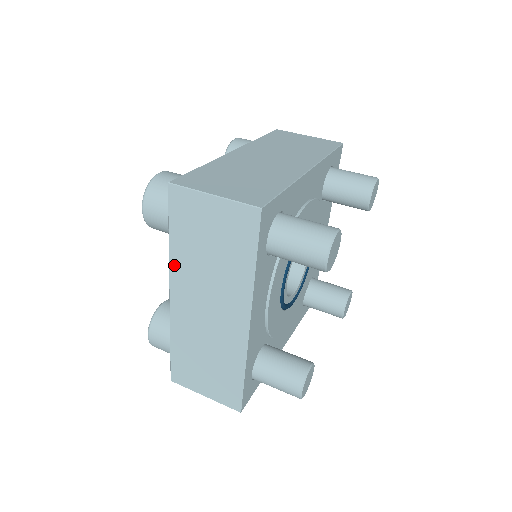
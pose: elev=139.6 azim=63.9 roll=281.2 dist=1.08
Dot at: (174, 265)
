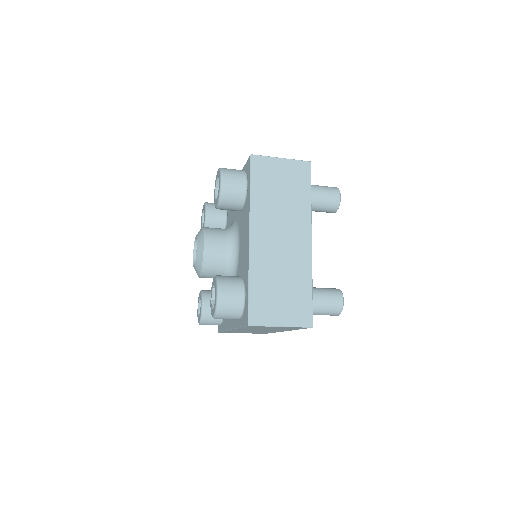
Dot at: (254, 210)
